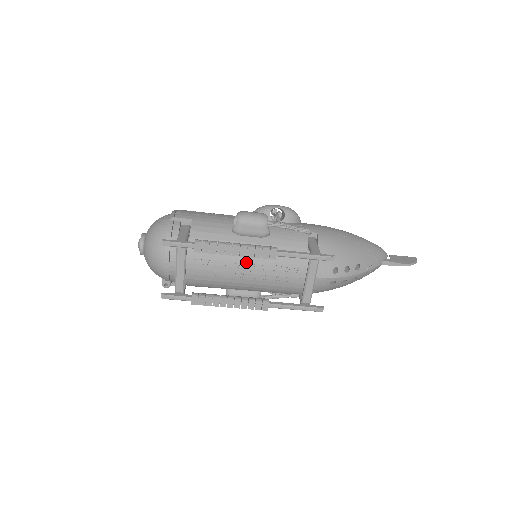
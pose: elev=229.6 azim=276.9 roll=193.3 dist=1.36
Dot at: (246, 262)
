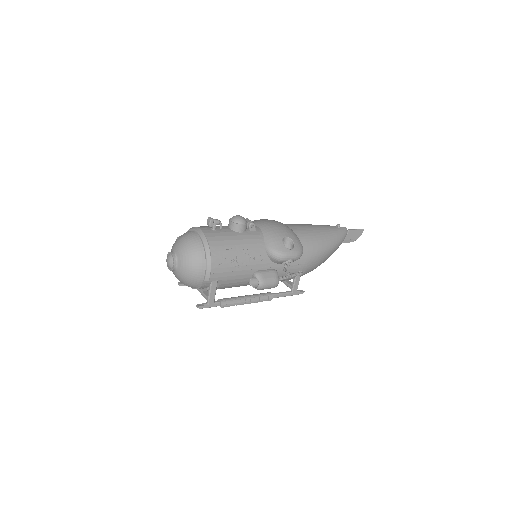
Dot at: occluded
